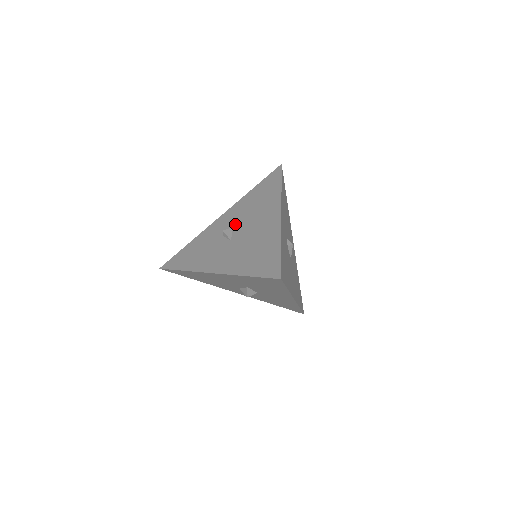
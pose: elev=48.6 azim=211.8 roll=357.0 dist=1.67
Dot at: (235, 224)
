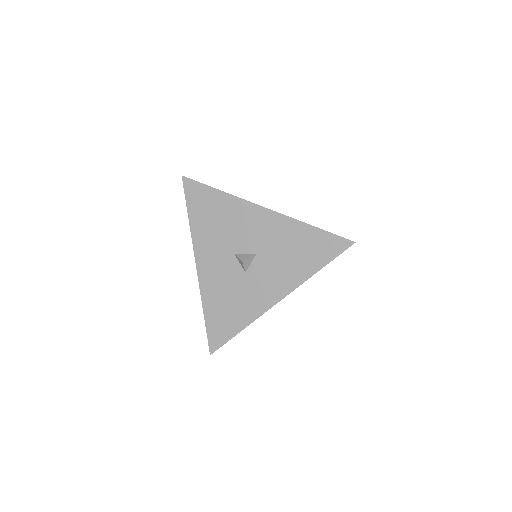
Dot at: occluded
